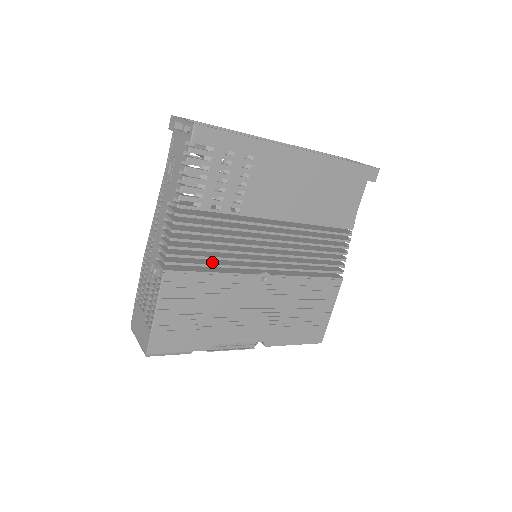
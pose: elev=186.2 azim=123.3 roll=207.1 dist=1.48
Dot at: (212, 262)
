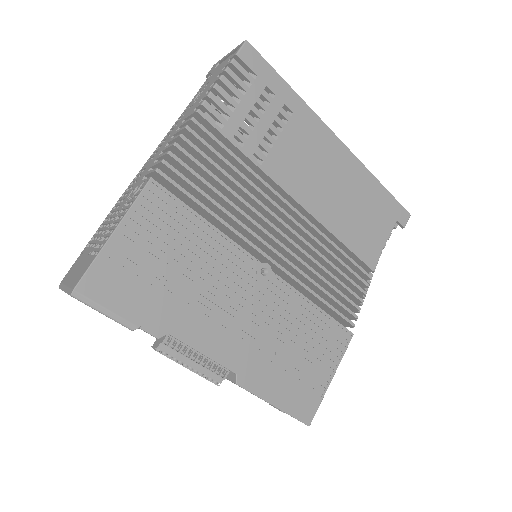
Dot at: (209, 211)
